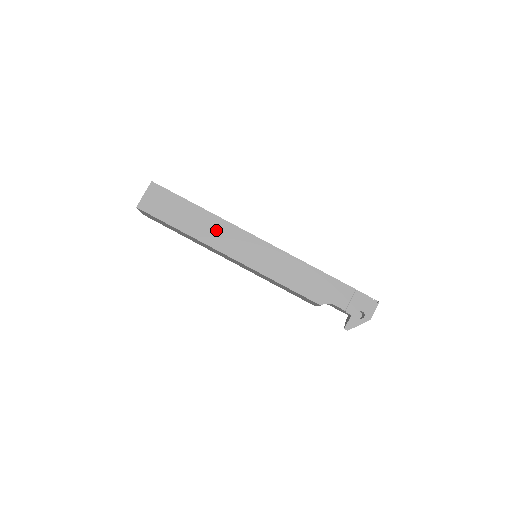
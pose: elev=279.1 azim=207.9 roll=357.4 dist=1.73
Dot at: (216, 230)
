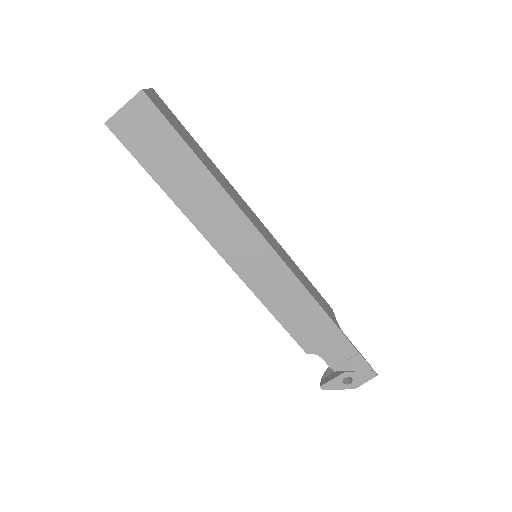
Dot at: (214, 209)
